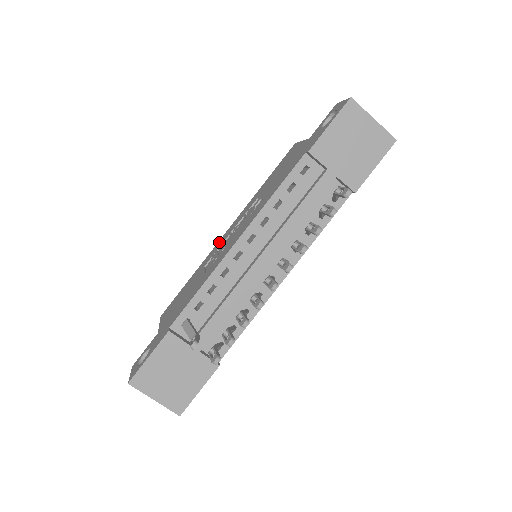
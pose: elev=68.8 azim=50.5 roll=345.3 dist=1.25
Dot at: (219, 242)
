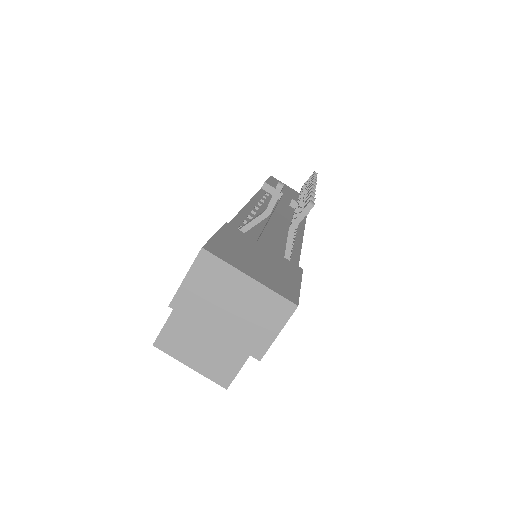
Dot at: occluded
